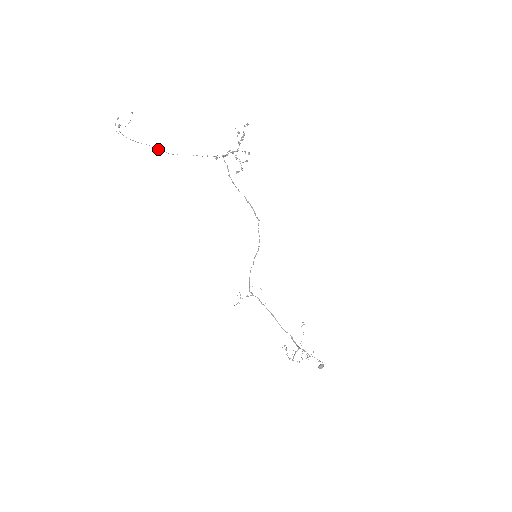
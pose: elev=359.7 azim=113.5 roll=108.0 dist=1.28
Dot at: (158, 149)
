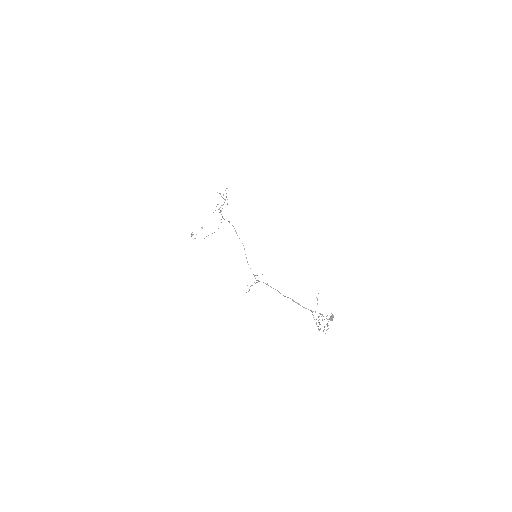
Dot at: occluded
